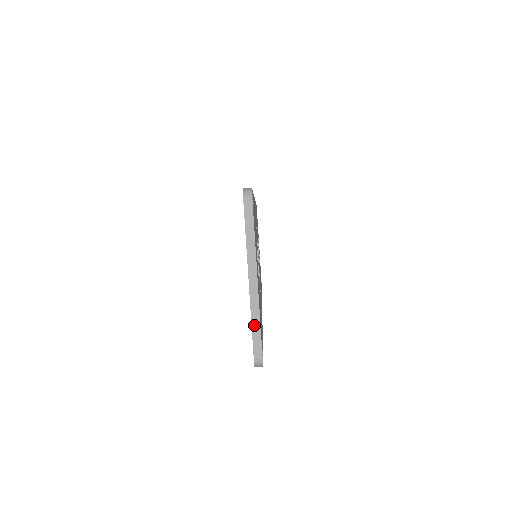
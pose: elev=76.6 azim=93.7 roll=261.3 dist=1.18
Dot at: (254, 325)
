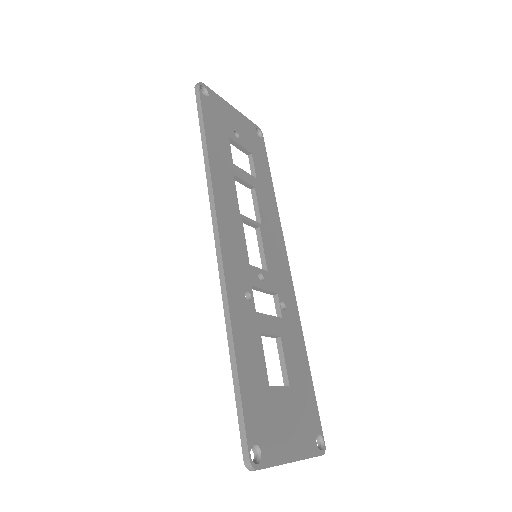
Dot at: occluded
